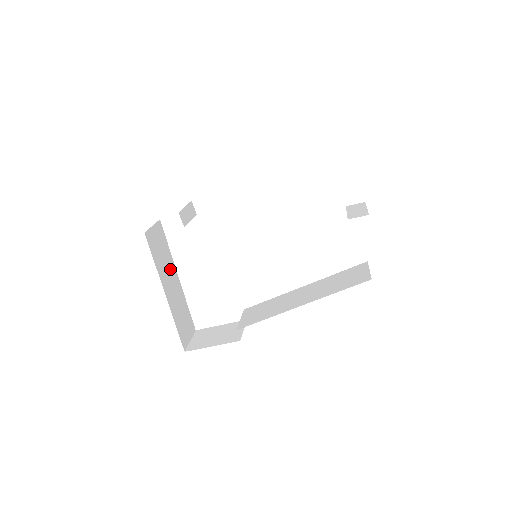
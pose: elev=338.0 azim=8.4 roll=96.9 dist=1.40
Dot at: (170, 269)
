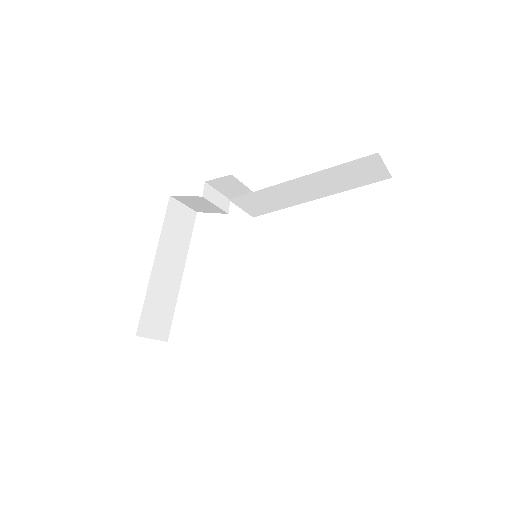
Dot at: (177, 256)
